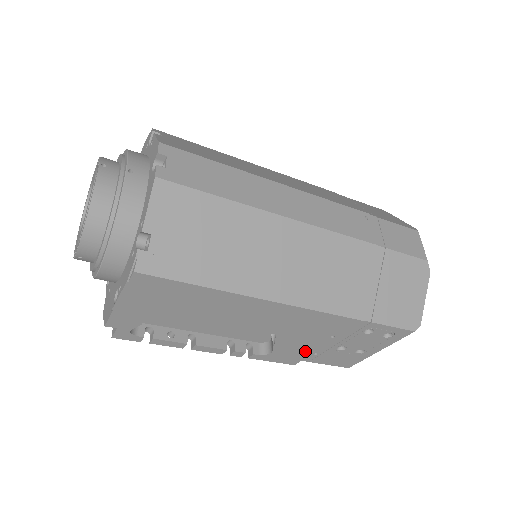
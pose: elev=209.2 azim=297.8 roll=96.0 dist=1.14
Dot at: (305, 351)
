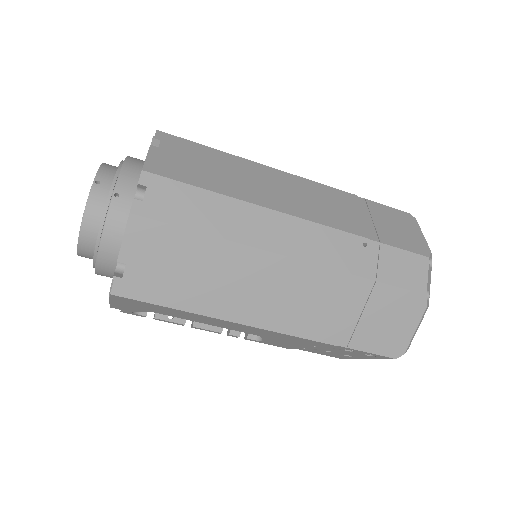
Dot at: (294, 346)
